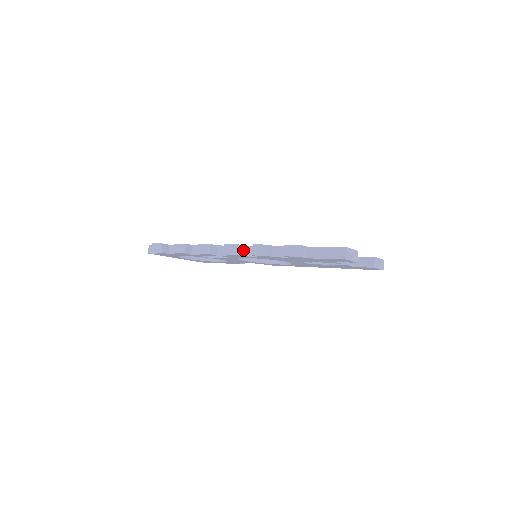
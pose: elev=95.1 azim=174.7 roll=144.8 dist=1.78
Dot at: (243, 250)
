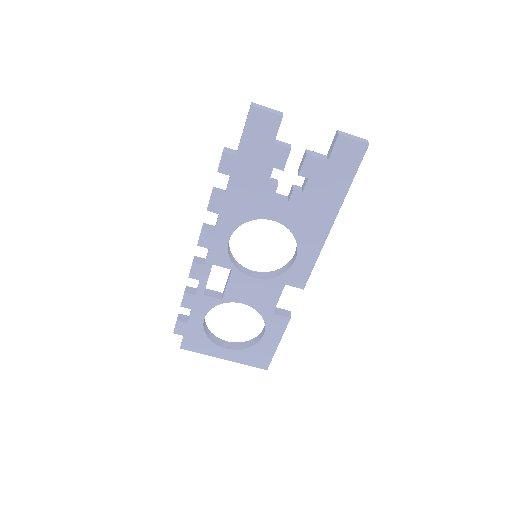
Dot at: (213, 229)
